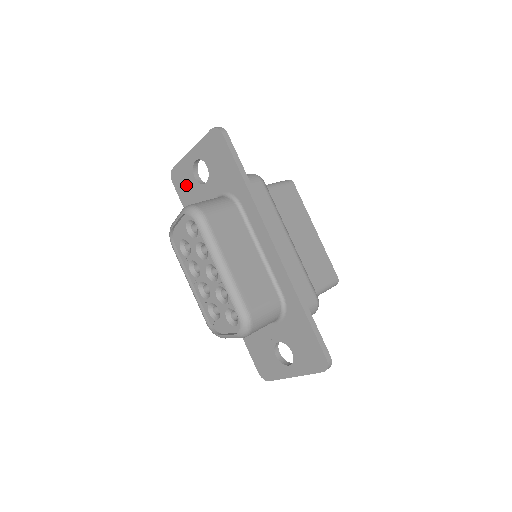
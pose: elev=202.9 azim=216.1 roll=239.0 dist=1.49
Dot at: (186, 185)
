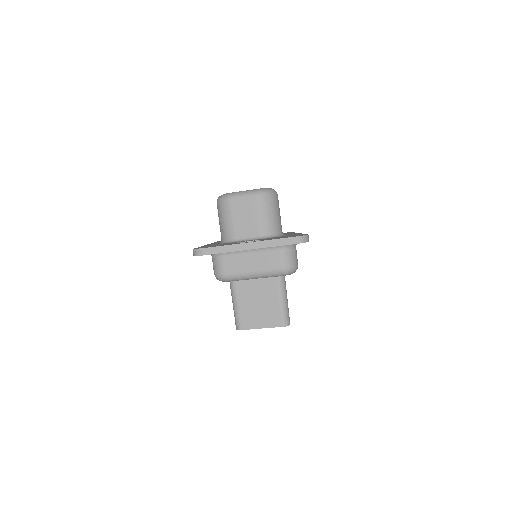
Dot at: occluded
